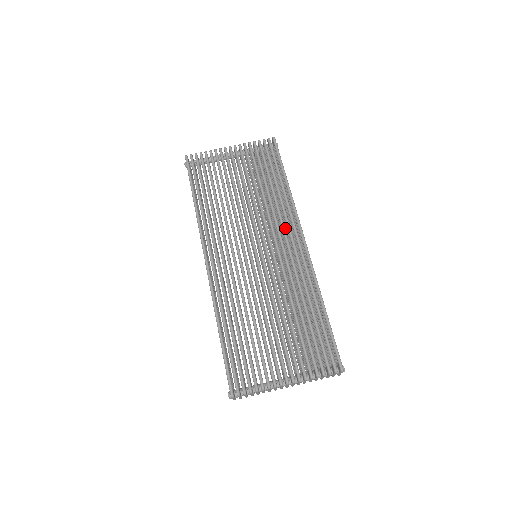
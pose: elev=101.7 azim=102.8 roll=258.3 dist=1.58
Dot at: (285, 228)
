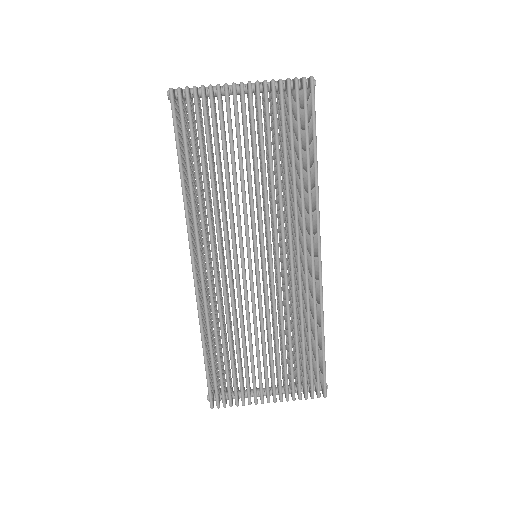
Dot at: (299, 221)
